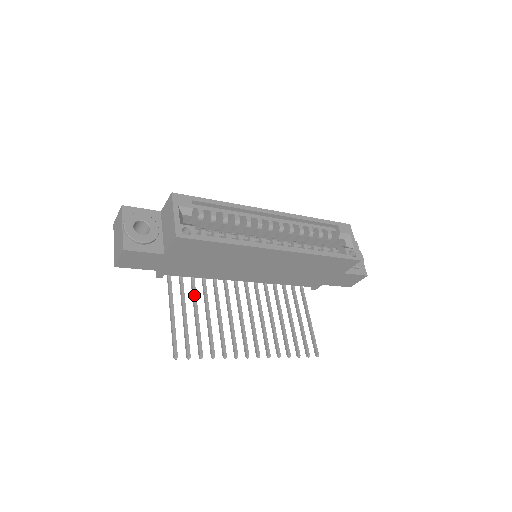
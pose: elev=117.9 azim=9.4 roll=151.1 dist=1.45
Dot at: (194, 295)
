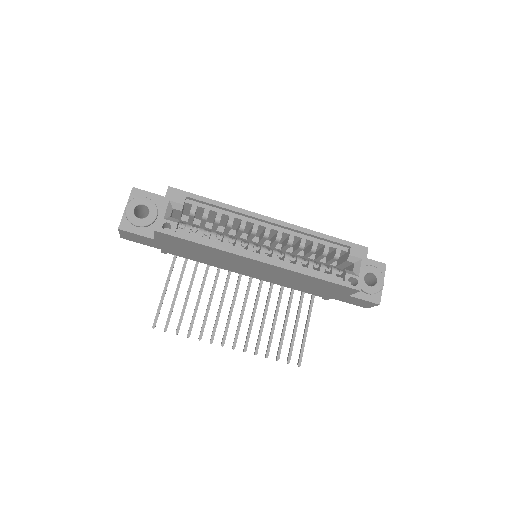
Dot at: (193, 276)
